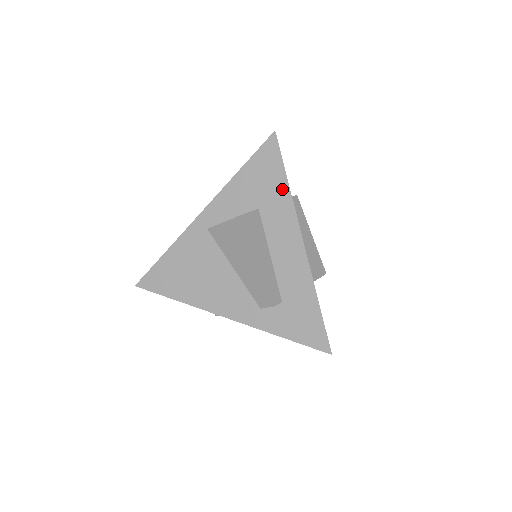
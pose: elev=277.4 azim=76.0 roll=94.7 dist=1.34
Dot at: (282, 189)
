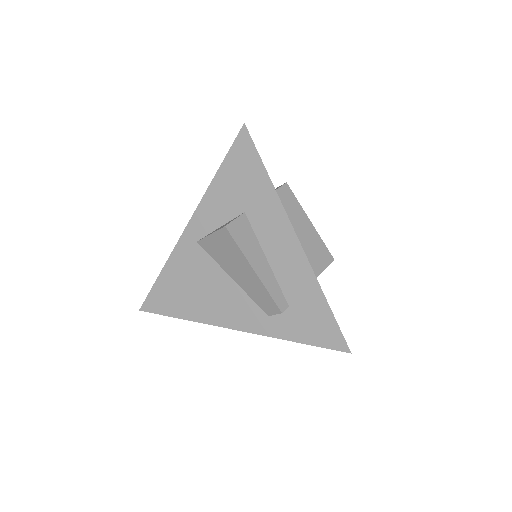
Dot at: (265, 187)
